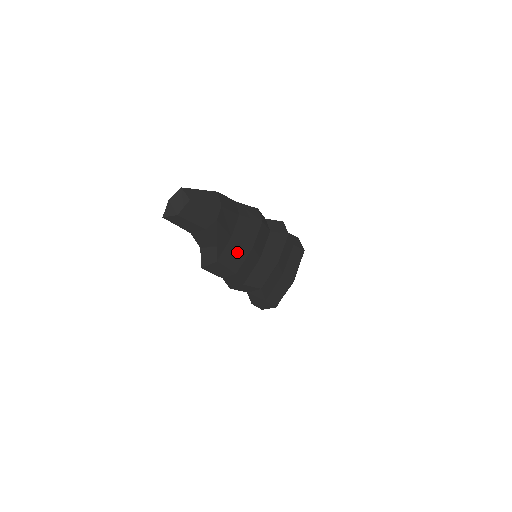
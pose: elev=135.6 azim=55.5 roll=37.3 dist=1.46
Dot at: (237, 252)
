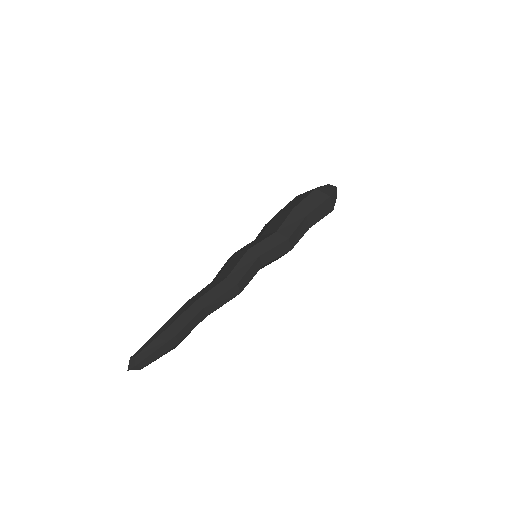
Dot at: occluded
